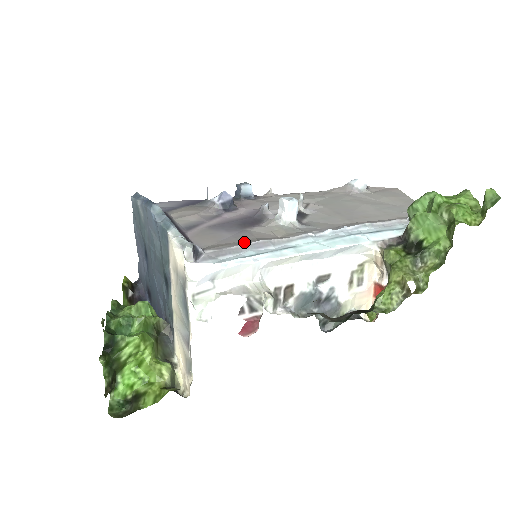
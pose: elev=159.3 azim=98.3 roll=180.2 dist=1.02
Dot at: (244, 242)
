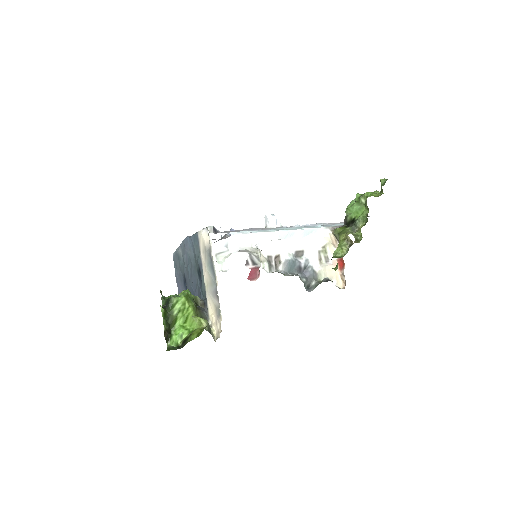
Dot at: occluded
